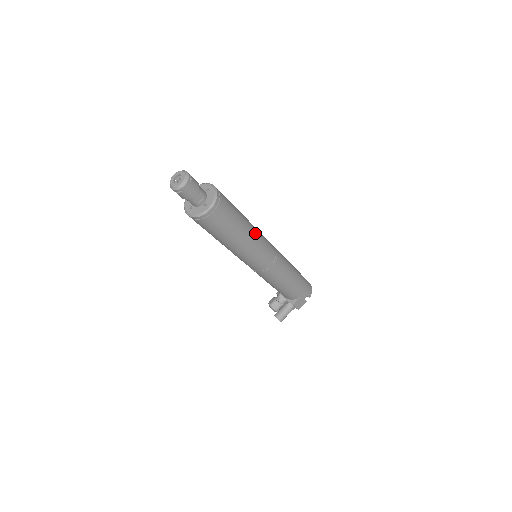
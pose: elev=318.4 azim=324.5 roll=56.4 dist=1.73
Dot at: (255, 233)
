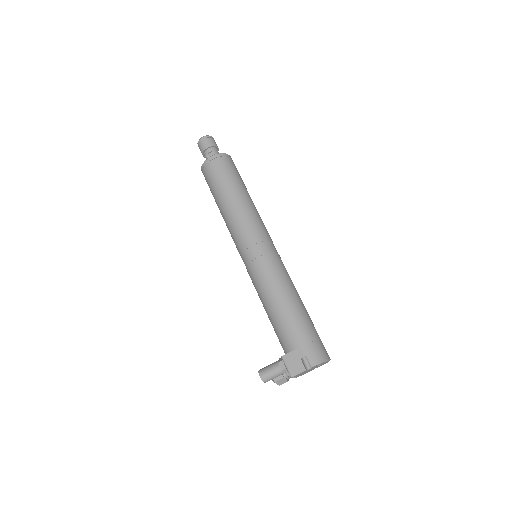
Dot at: (249, 210)
